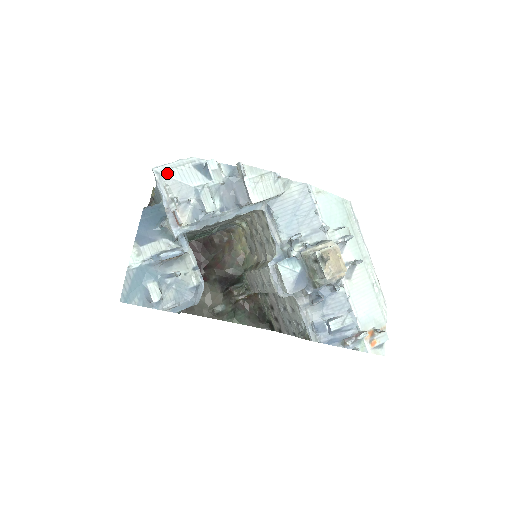
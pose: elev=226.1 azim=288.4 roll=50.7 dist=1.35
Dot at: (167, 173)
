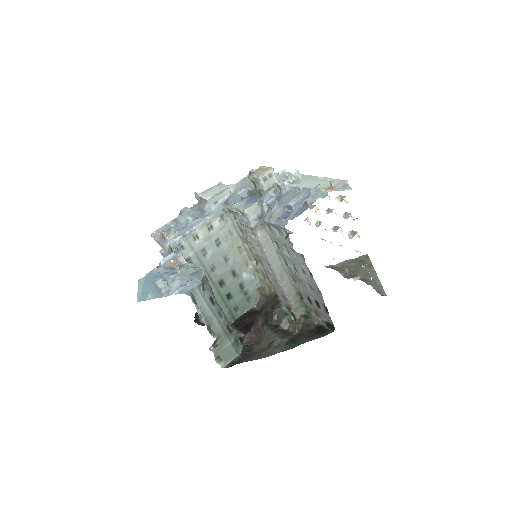
Dot at: (158, 229)
